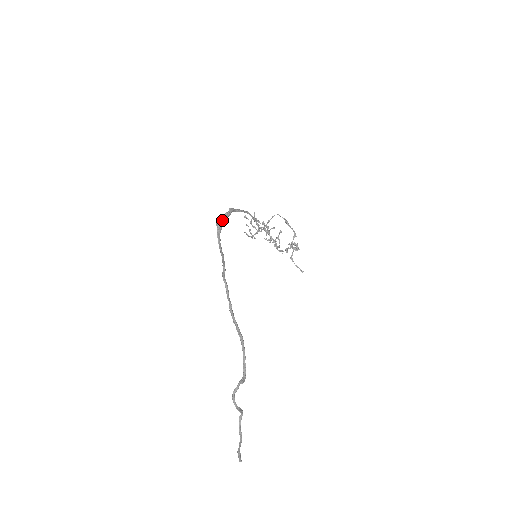
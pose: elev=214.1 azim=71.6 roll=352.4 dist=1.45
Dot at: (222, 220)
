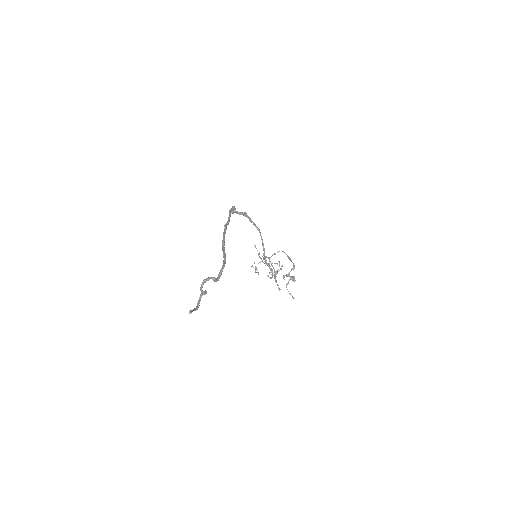
Dot at: (237, 213)
